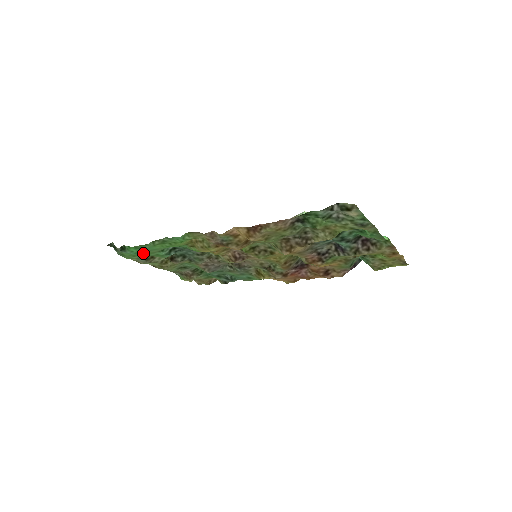
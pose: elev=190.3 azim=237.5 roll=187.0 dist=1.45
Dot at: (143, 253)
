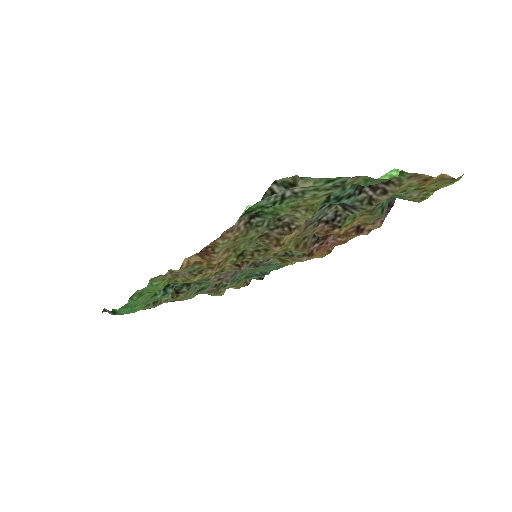
Dot at: (138, 306)
